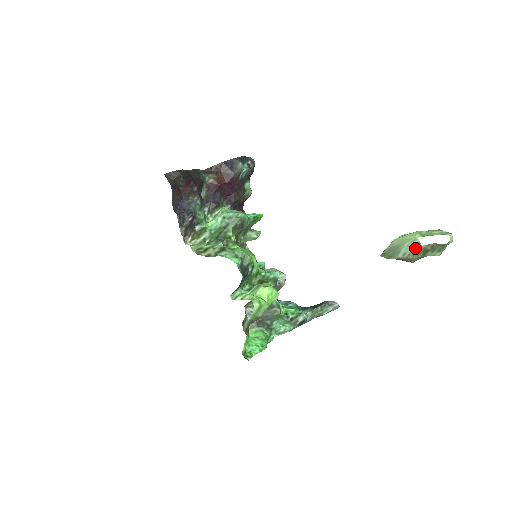
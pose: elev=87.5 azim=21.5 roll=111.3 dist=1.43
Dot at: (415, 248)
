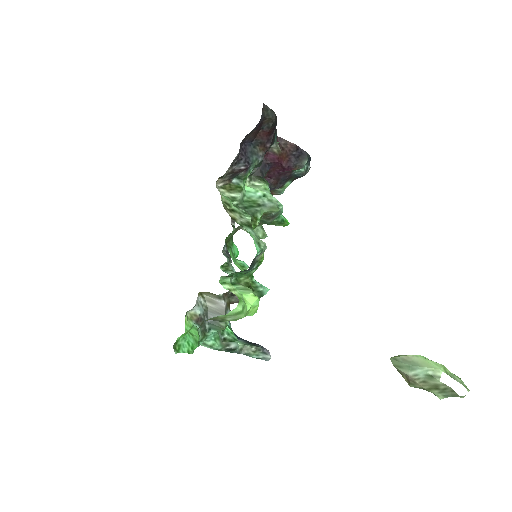
Dot at: (430, 378)
